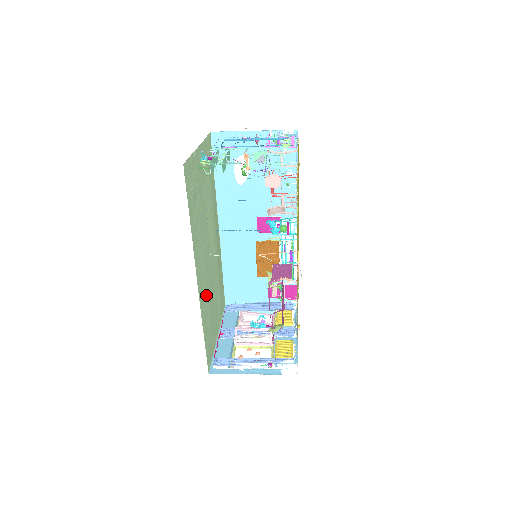
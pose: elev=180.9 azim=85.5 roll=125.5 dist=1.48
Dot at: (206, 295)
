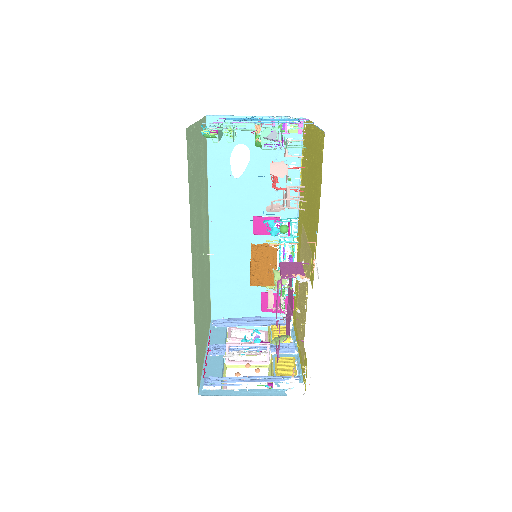
Dot at: (198, 299)
